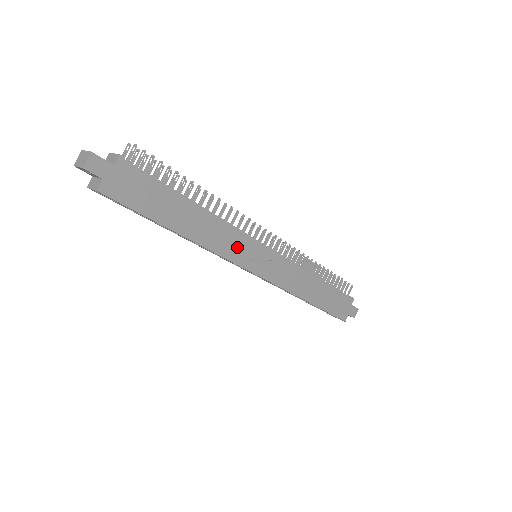
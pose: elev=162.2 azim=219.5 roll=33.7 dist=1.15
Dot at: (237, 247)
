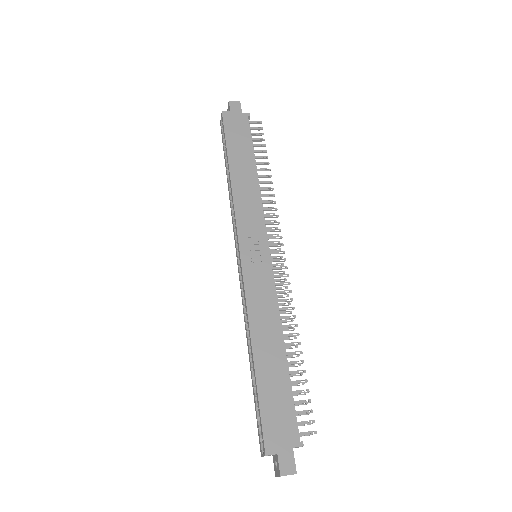
Dot at: (250, 220)
